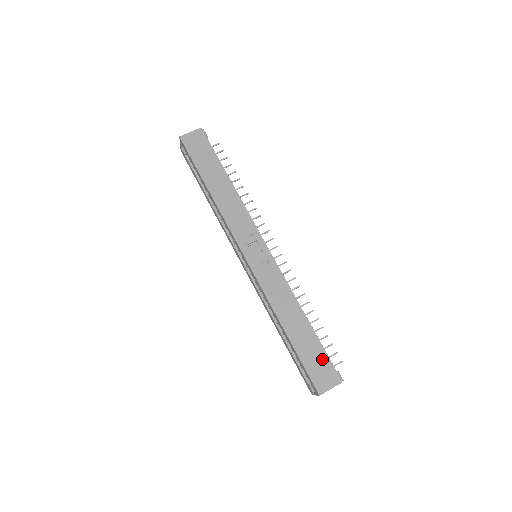
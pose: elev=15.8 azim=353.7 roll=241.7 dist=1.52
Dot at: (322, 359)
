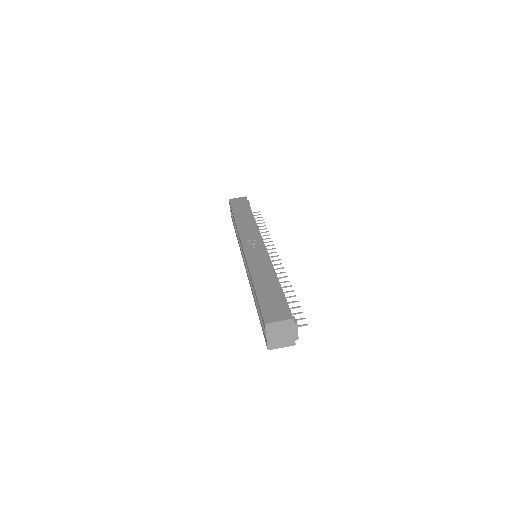
Dot at: (279, 302)
